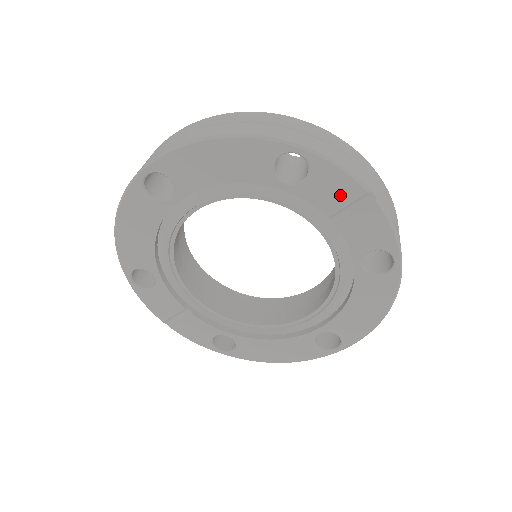
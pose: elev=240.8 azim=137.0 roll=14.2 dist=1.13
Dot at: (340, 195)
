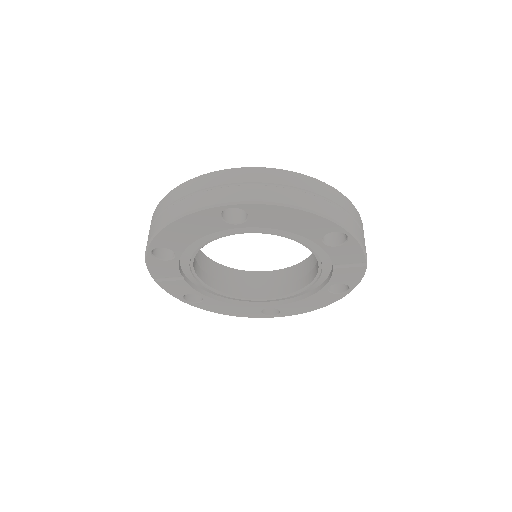
Dot at: (350, 258)
